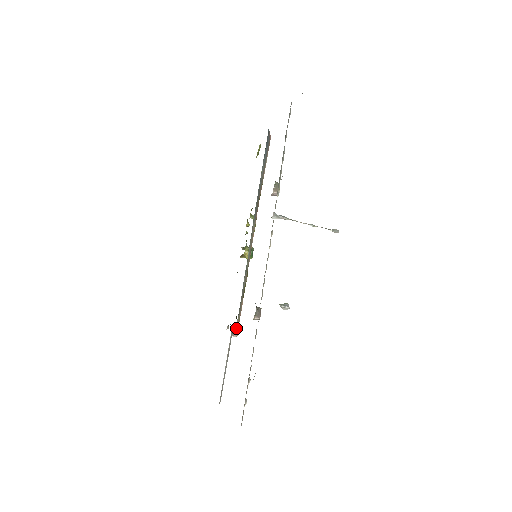
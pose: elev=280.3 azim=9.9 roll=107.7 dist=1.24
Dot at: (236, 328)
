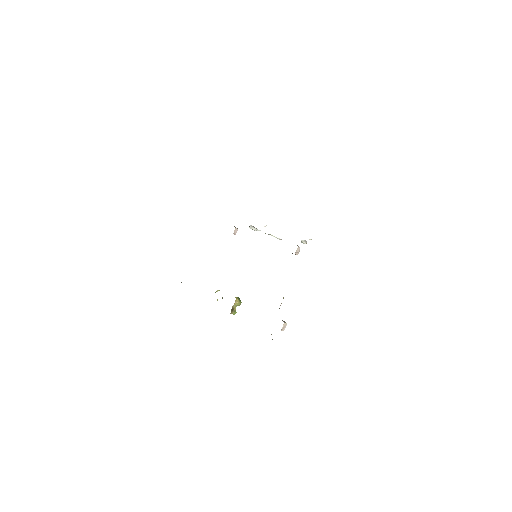
Dot at: occluded
